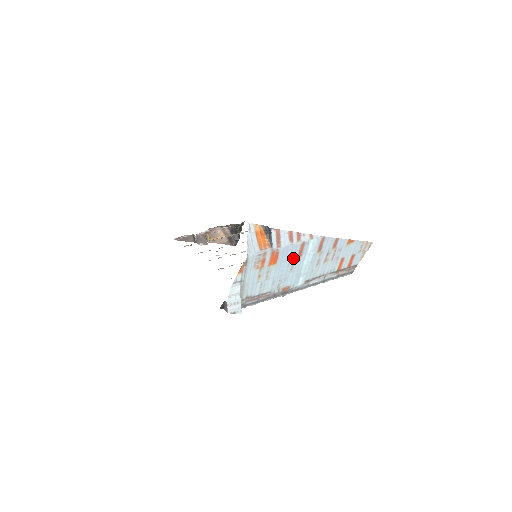
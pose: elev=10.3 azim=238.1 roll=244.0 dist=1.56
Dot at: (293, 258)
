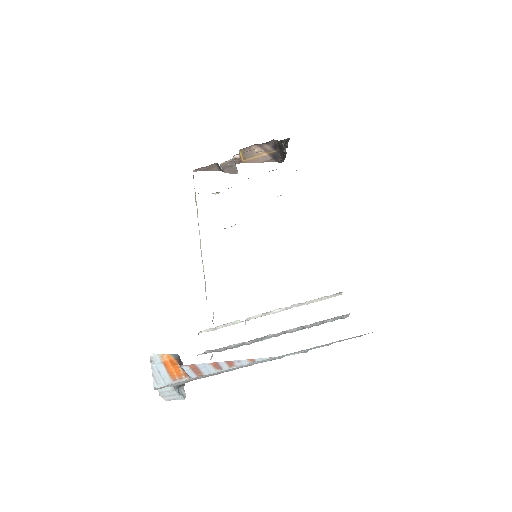
Dot at: occluded
